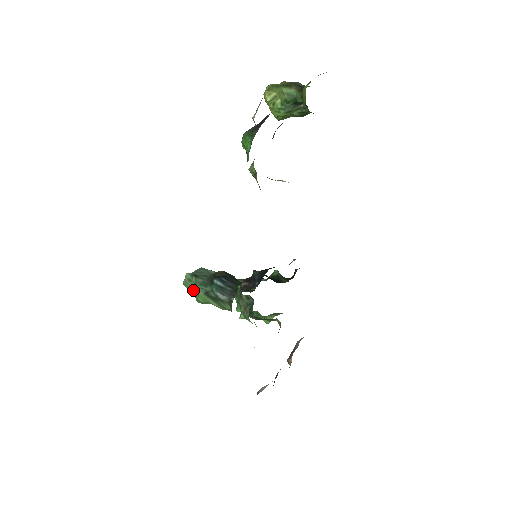
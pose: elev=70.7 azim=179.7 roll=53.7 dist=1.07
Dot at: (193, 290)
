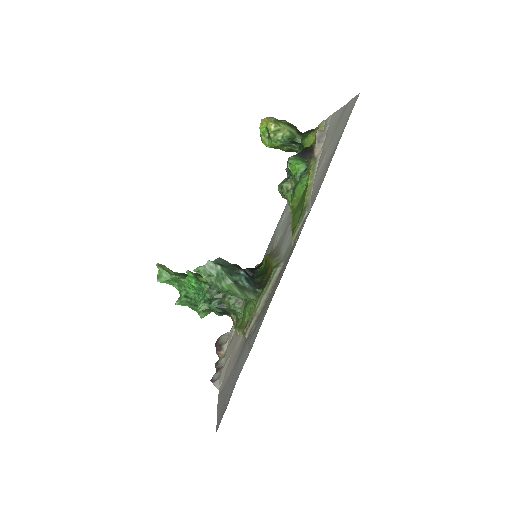
Dot at: (211, 277)
